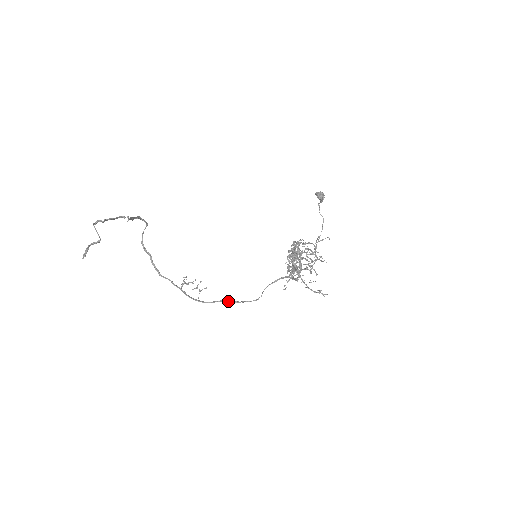
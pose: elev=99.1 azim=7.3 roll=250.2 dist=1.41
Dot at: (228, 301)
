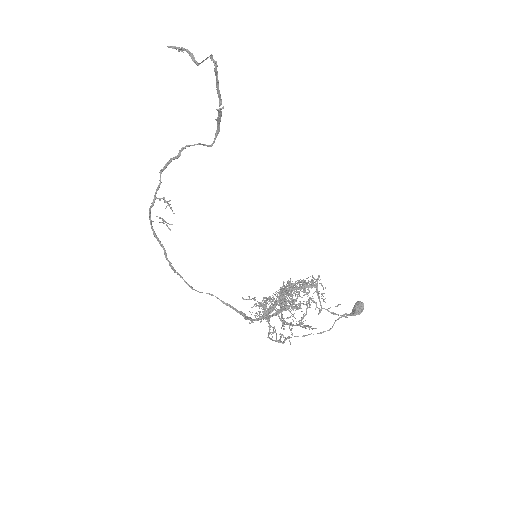
Dot at: occluded
